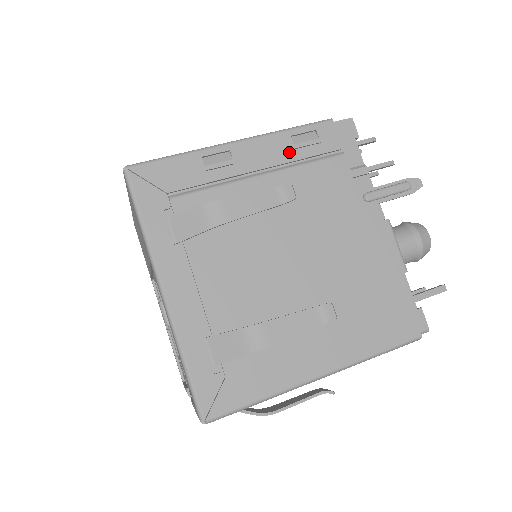
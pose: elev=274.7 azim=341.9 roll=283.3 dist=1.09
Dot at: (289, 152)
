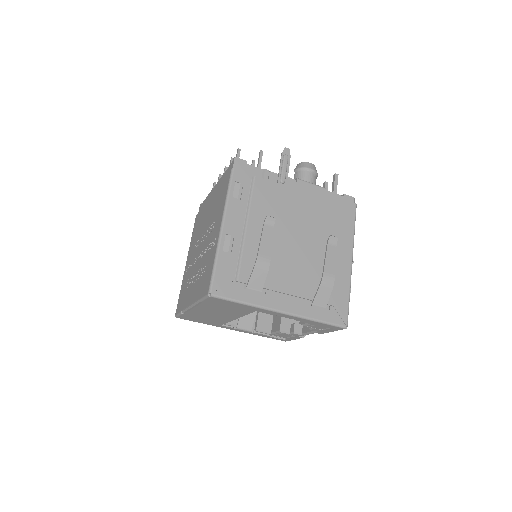
Dot at: (241, 204)
